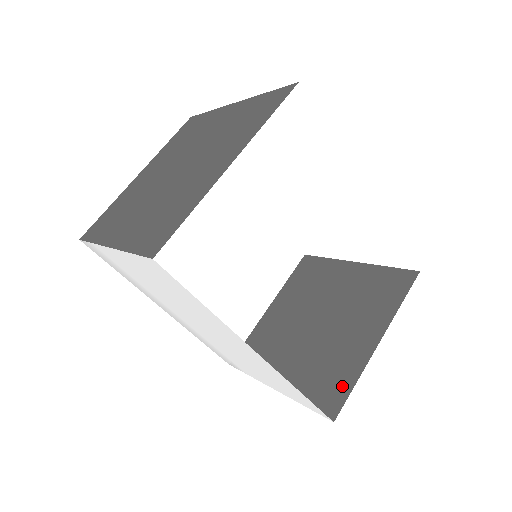
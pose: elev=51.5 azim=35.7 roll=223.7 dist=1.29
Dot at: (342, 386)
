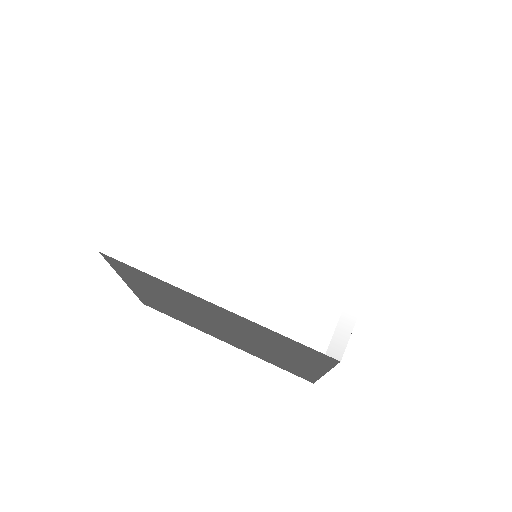
Dot at: occluded
